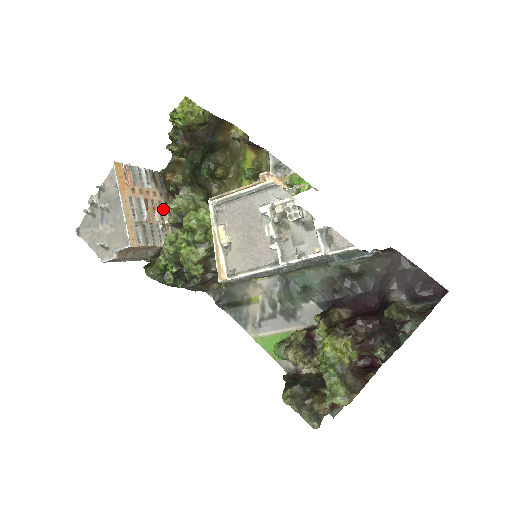
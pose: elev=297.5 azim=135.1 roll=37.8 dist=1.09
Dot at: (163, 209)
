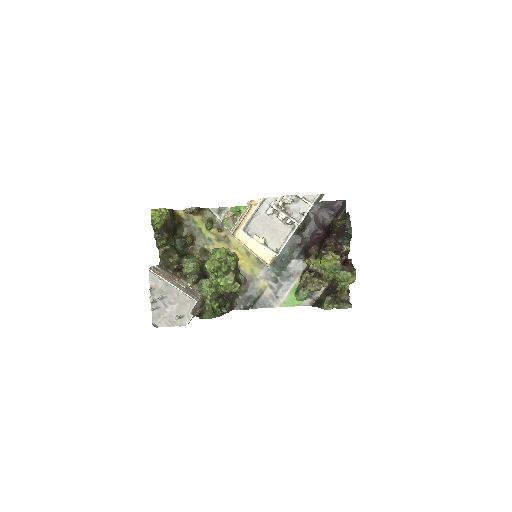
Dot at: (181, 281)
